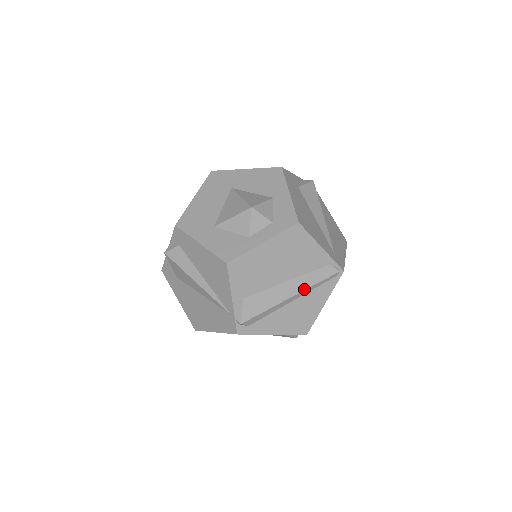
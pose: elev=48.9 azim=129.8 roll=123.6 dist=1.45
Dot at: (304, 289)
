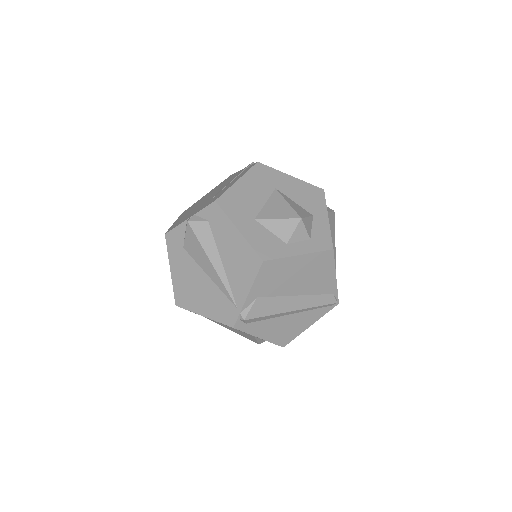
Dot at: (305, 308)
